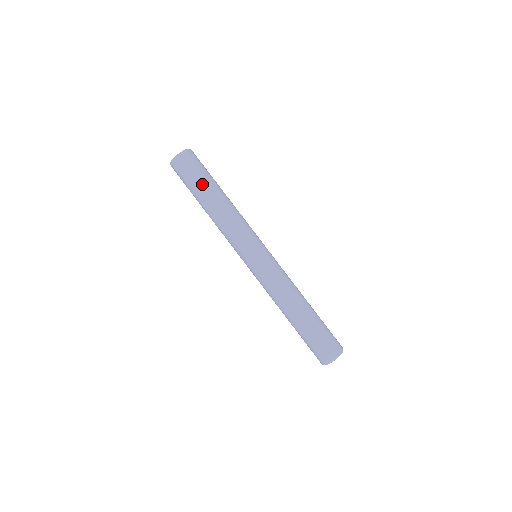
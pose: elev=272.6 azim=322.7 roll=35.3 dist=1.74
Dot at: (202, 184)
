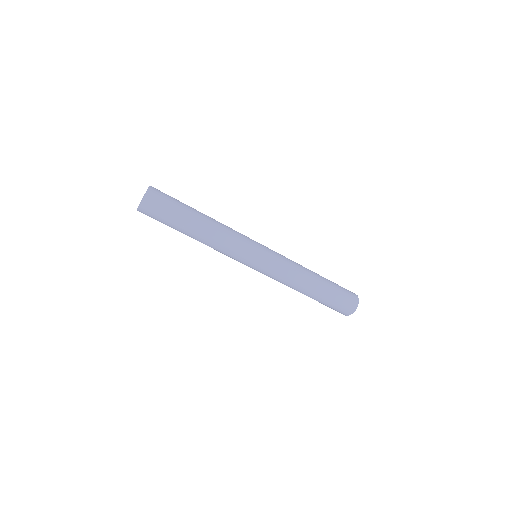
Dot at: (178, 223)
